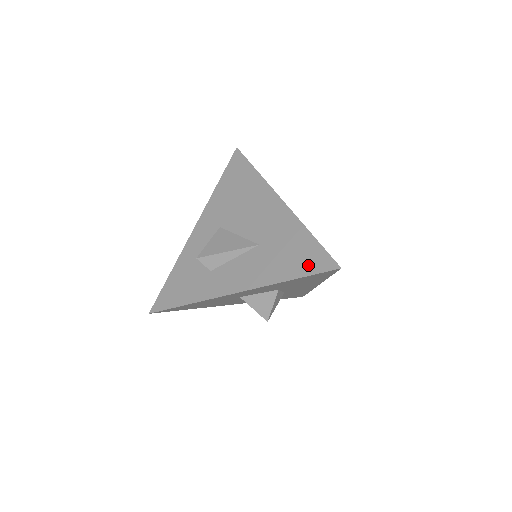
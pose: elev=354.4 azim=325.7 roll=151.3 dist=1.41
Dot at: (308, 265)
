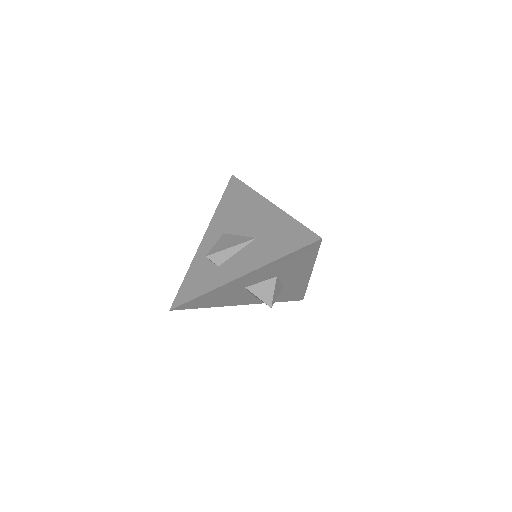
Dot at: (296, 243)
